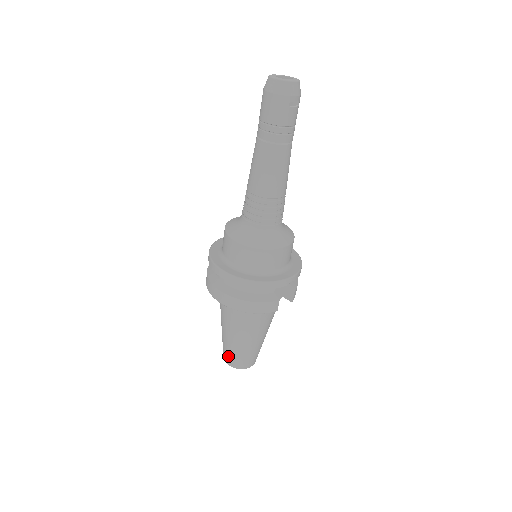
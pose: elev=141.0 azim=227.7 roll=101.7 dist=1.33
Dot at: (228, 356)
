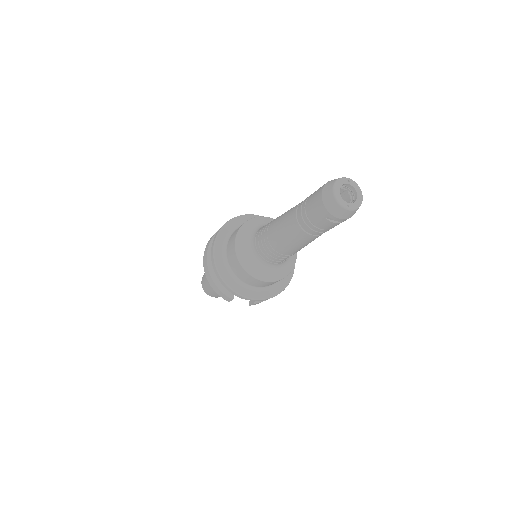
Dot at: (203, 278)
